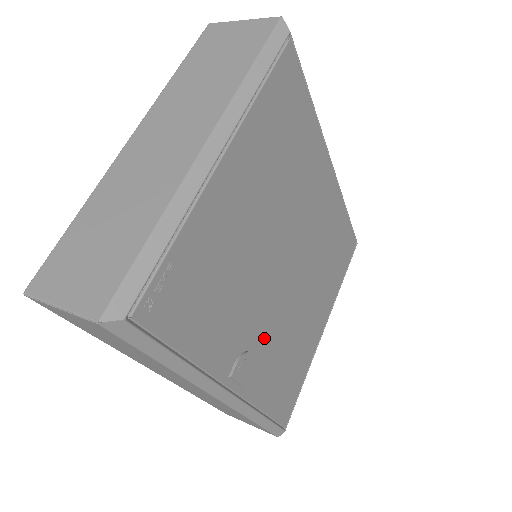
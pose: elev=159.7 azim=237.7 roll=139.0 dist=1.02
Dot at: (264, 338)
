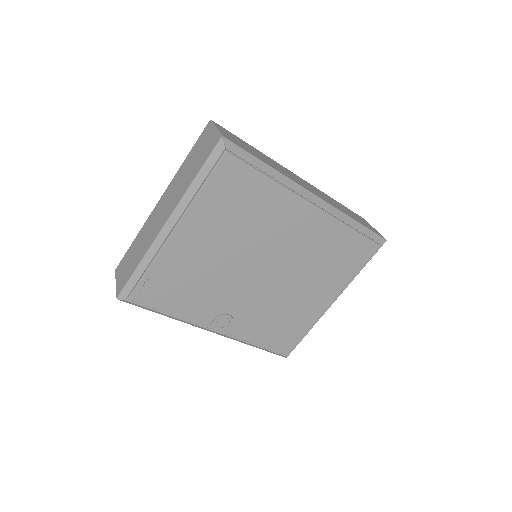
Dot at: (244, 308)
